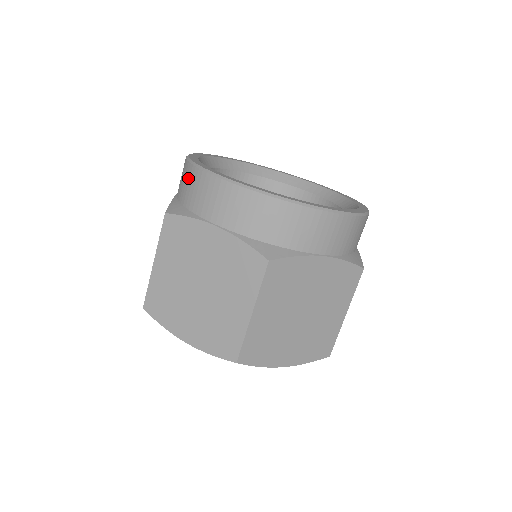
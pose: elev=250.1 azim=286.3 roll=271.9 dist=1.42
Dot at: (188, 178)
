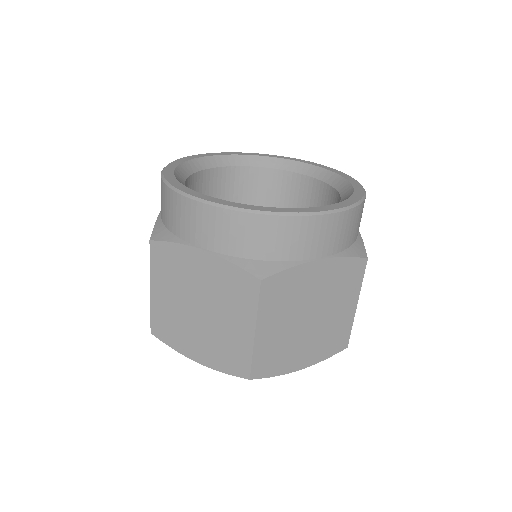
Dot at: (165, 199)
